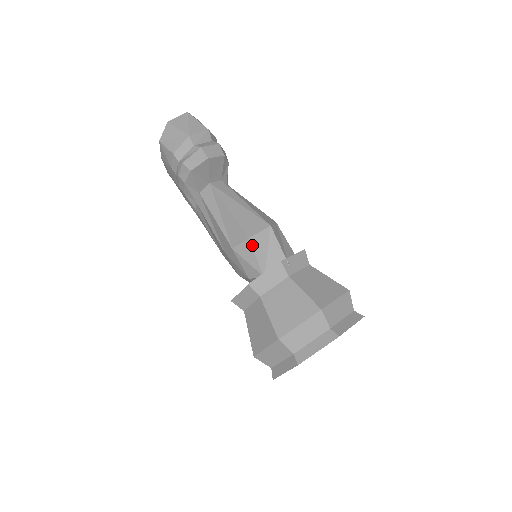
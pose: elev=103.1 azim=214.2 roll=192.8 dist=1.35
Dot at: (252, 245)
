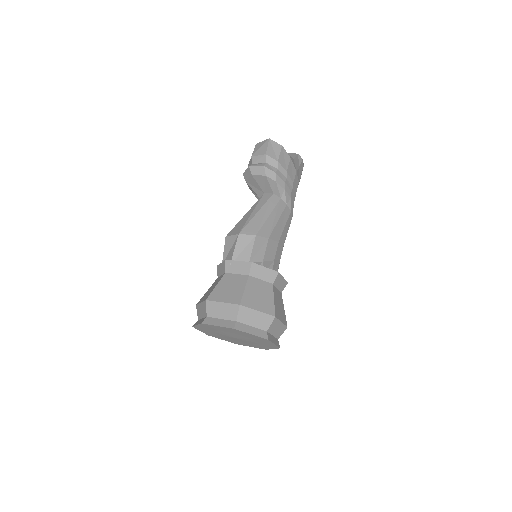
Dot at: (225, 242)
